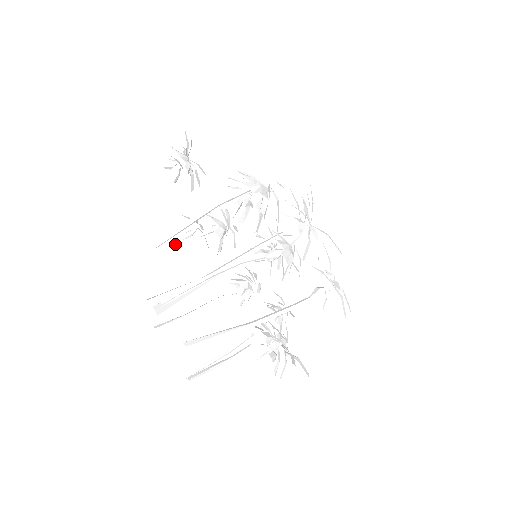
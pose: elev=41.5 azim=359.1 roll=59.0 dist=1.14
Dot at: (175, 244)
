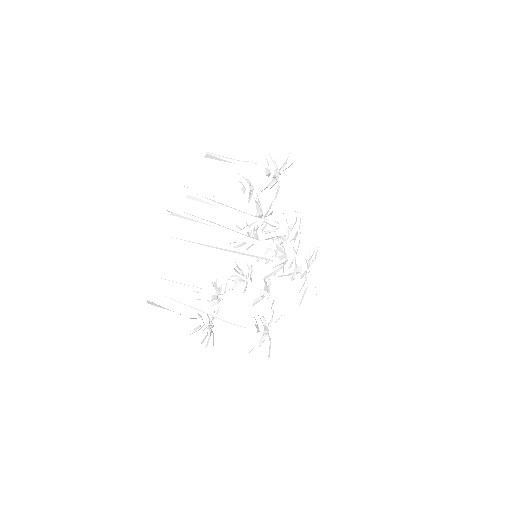
Dot at: (225, 190)
